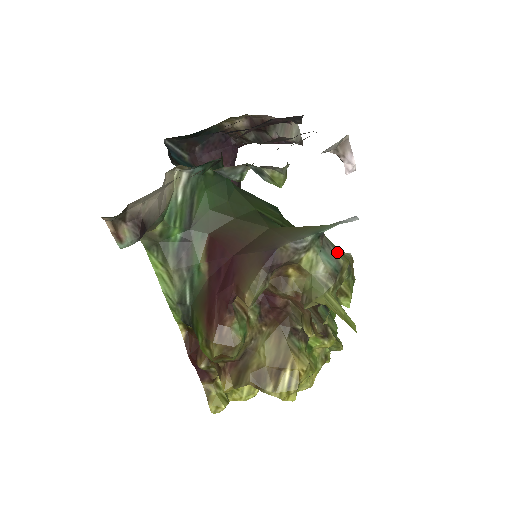
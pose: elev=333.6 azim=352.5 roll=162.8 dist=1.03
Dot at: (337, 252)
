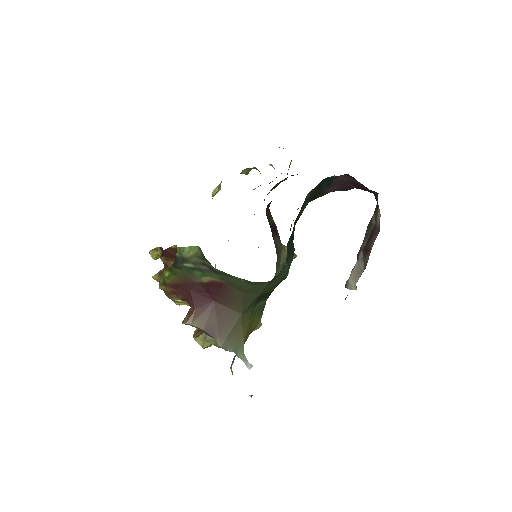
Dot at: occluded
